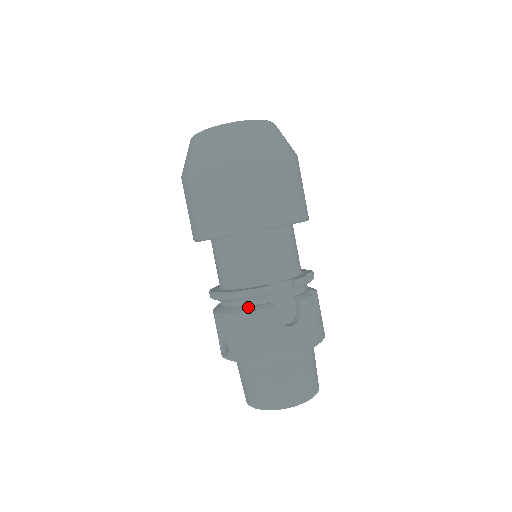
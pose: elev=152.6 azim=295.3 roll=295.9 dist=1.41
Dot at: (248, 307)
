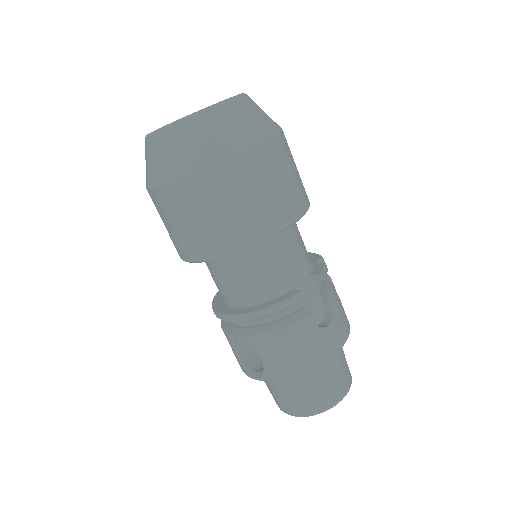
Dot at: (279, 321)
